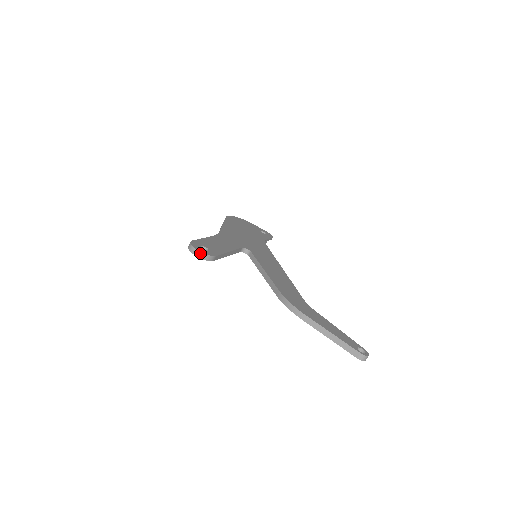
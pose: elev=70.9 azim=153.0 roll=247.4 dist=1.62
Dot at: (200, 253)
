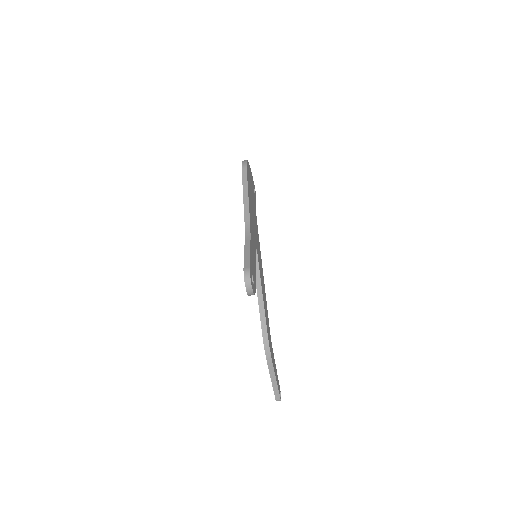
Dot at: (252, 292)
